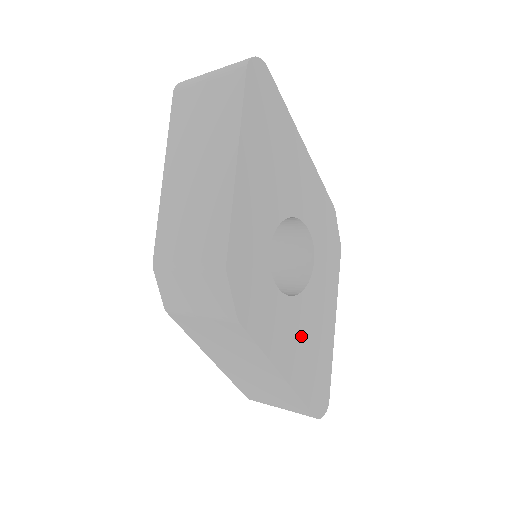
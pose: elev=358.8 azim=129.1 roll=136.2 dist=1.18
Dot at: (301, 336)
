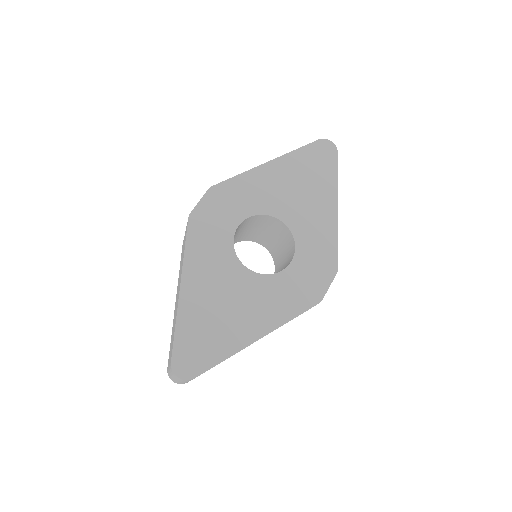
Dot at: (221, 292)
